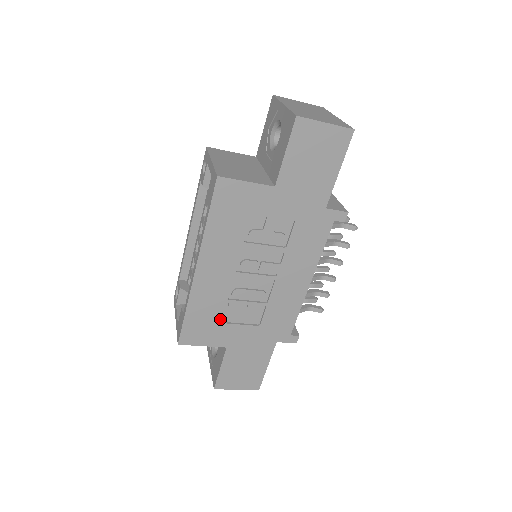
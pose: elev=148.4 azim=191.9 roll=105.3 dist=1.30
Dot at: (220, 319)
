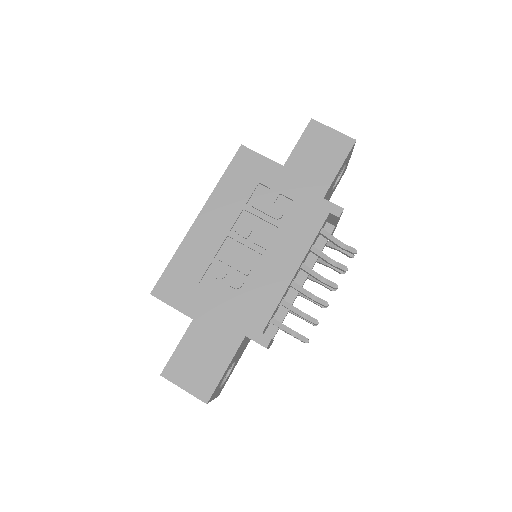
Dot at: (199, 280)
